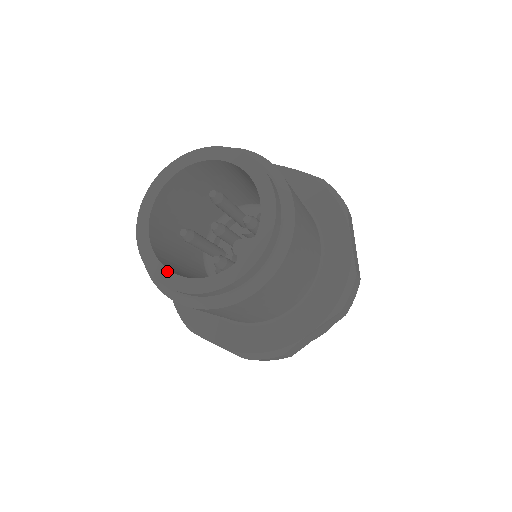
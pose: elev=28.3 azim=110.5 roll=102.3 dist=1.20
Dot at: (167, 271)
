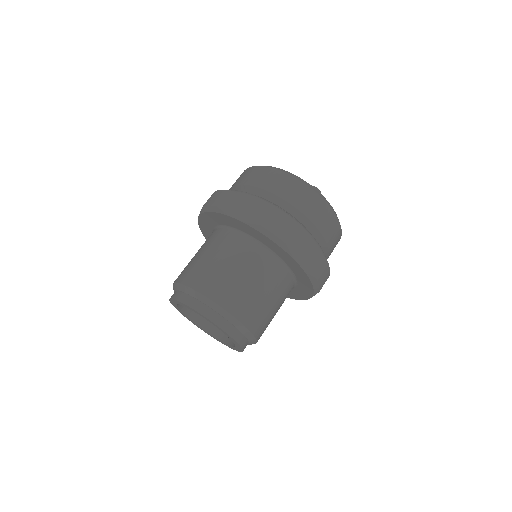
Dot at: (212, 336)
